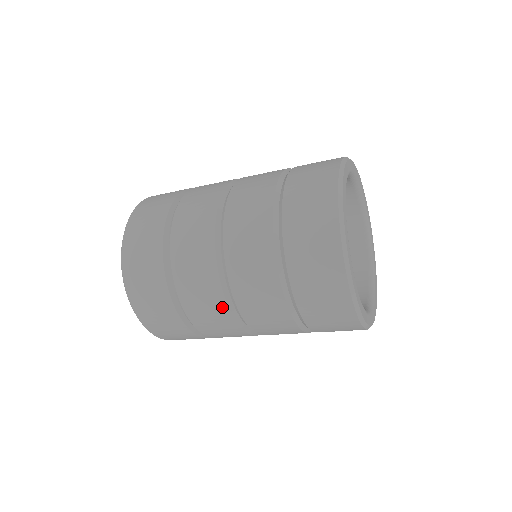
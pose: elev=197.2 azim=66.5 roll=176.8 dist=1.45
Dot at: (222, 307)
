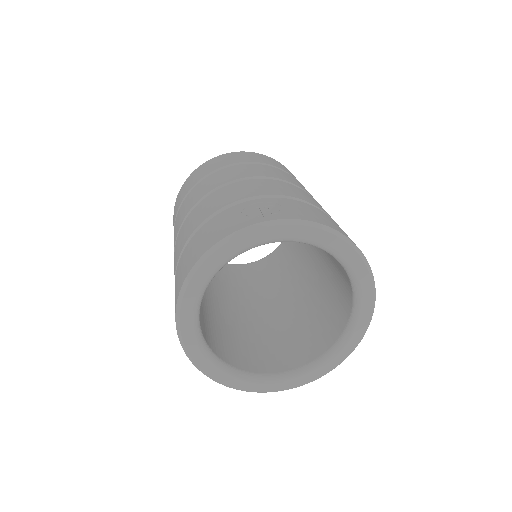
Dot at: occluded
